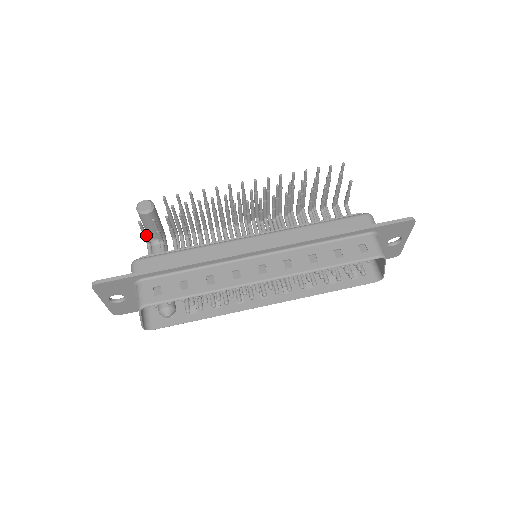
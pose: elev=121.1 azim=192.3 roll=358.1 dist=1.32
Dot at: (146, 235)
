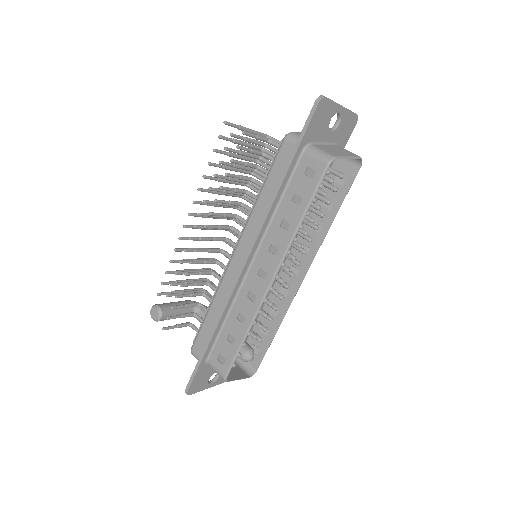
Dot at: (179, 326)
